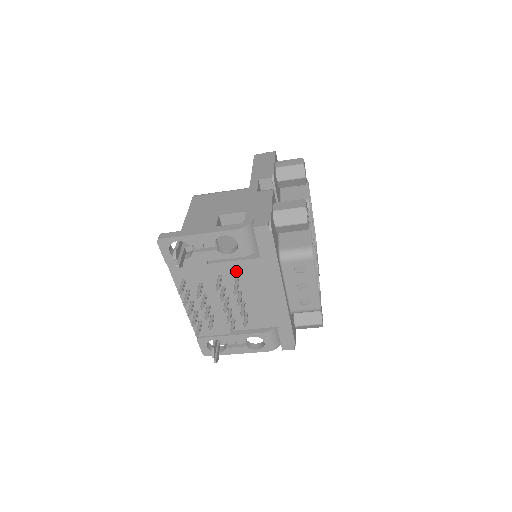
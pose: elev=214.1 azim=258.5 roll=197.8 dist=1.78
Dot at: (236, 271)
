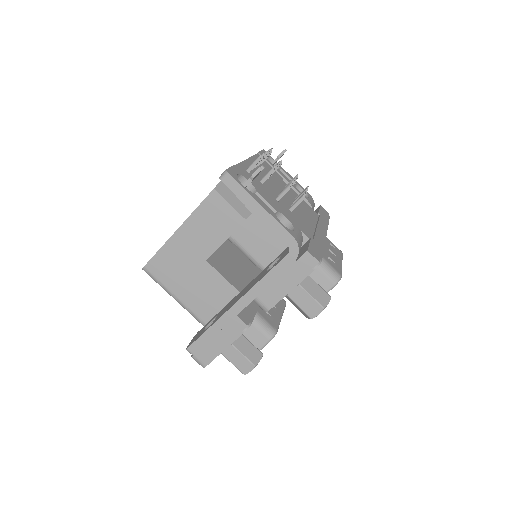
Dot at: occluded
